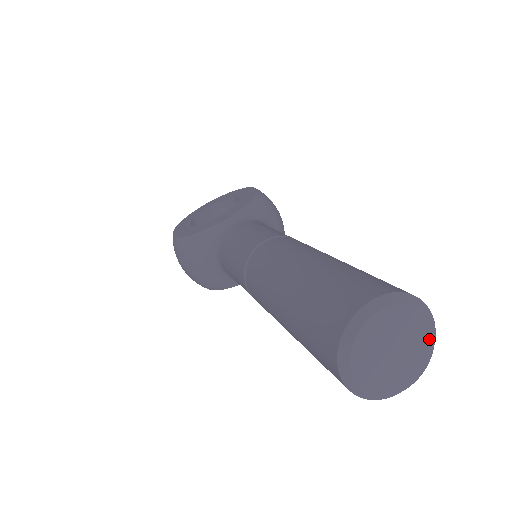
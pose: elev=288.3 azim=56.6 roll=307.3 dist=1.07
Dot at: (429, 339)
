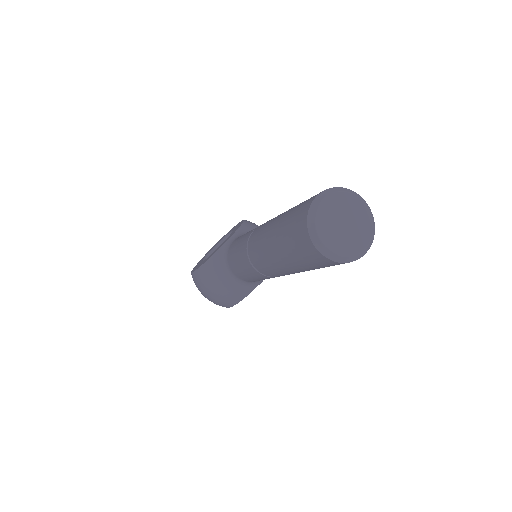
Dot at: (366, 212)
